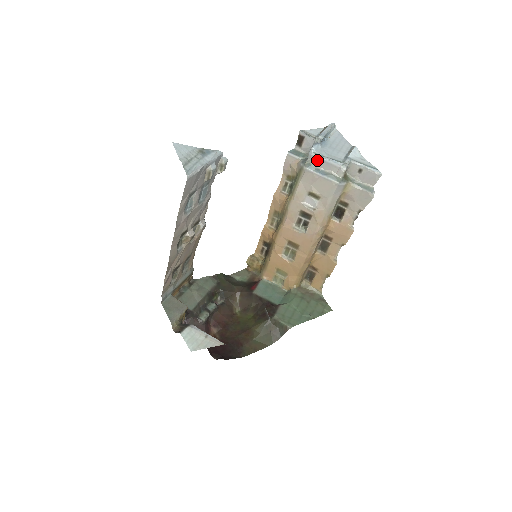
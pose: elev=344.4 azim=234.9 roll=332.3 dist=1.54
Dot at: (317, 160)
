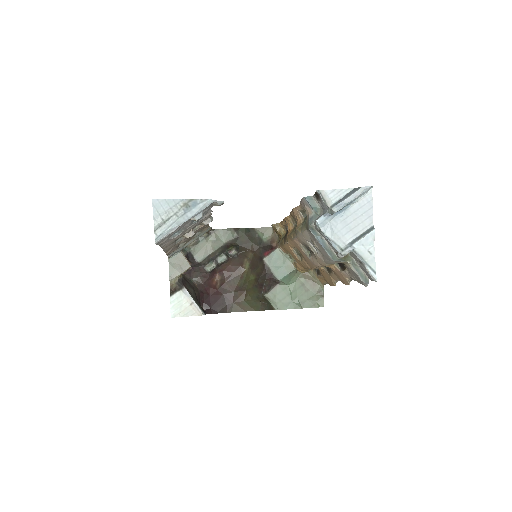
Dot at: (319, 232)
